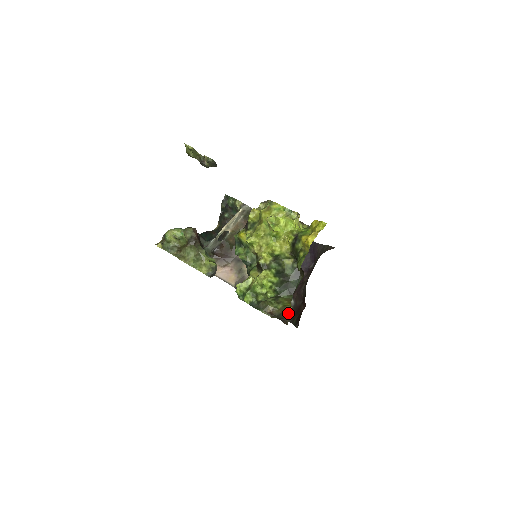
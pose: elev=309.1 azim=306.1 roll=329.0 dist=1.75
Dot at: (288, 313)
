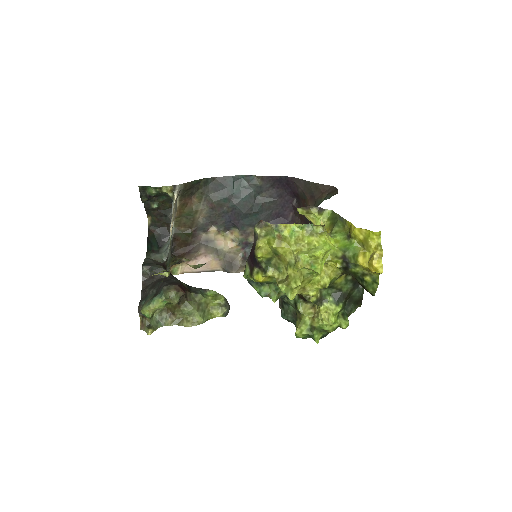
Dot at: occluded
